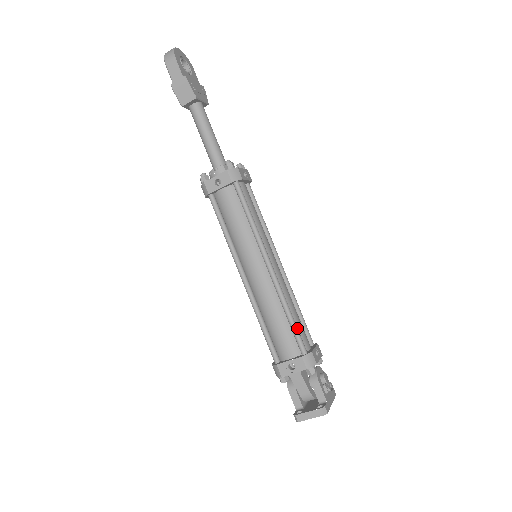
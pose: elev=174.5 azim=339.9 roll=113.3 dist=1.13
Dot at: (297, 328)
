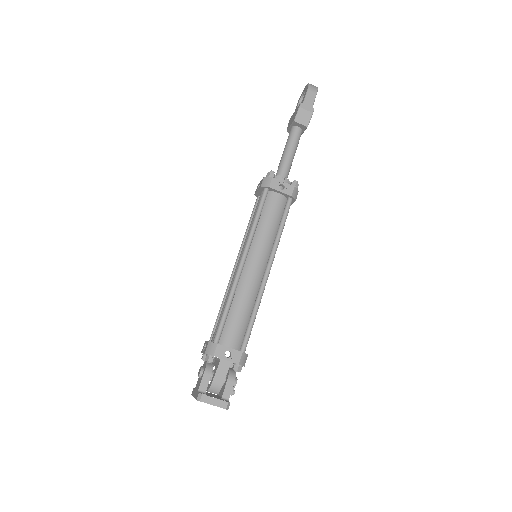
Dot at: occluded
